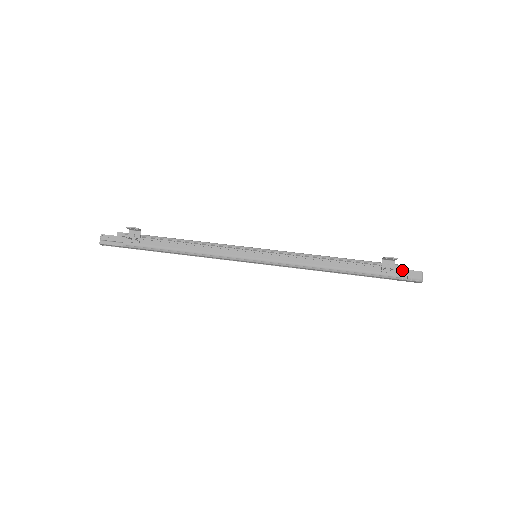
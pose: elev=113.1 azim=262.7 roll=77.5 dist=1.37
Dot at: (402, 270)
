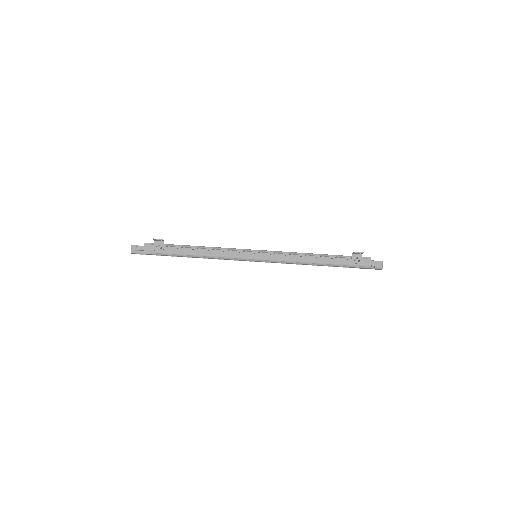
Dot at: (367, 261)
